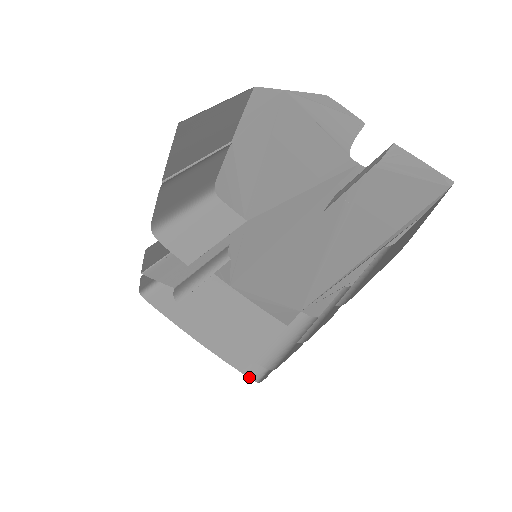
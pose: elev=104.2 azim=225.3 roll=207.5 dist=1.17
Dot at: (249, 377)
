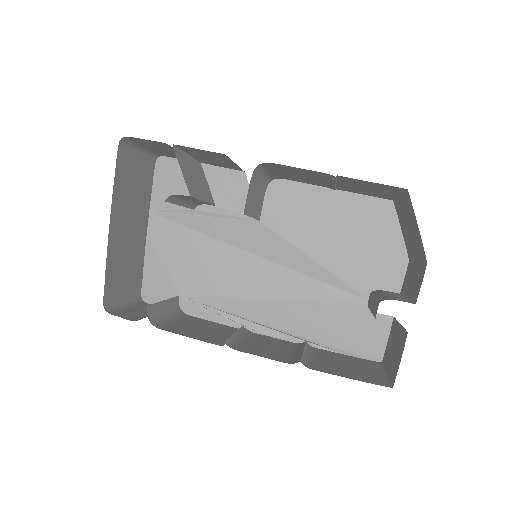
Dot at: (104, 299)
